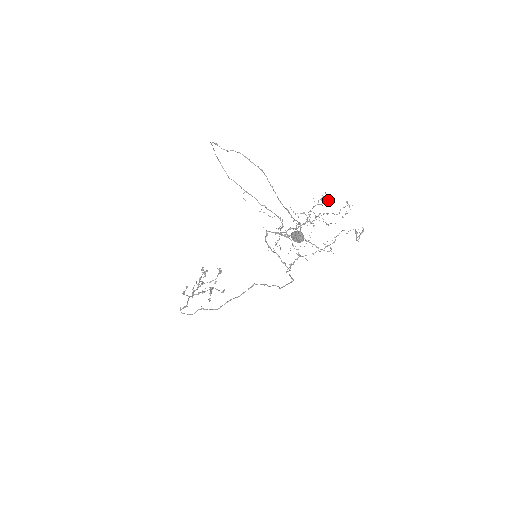
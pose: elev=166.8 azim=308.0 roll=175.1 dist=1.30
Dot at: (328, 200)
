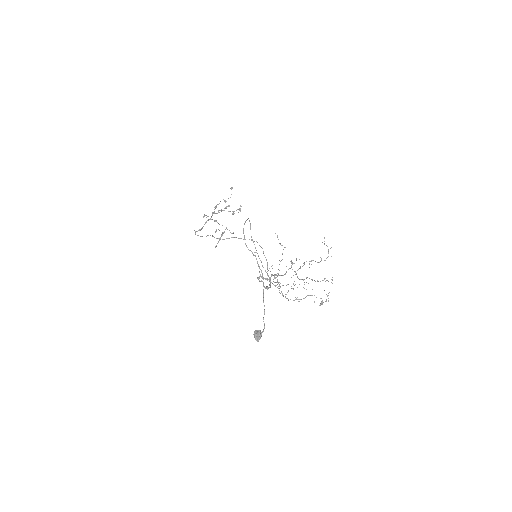
Dot at: occluded
